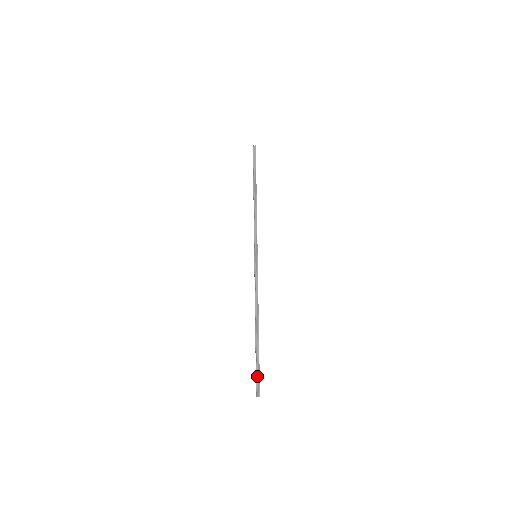
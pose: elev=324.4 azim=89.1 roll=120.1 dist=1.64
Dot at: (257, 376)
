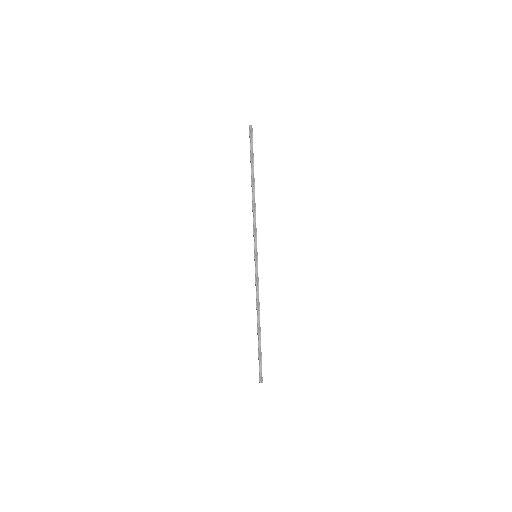
Dot at: (260, 367)
